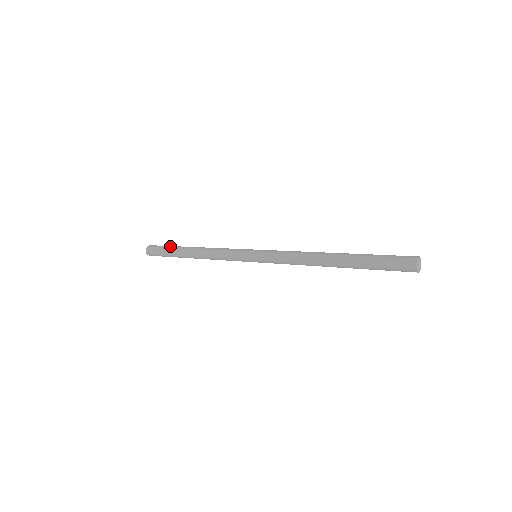
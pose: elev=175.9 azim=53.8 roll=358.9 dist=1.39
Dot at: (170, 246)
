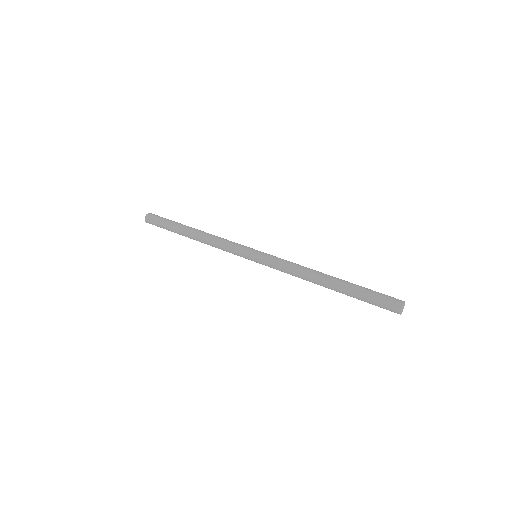
Dot at: (170, 222)
